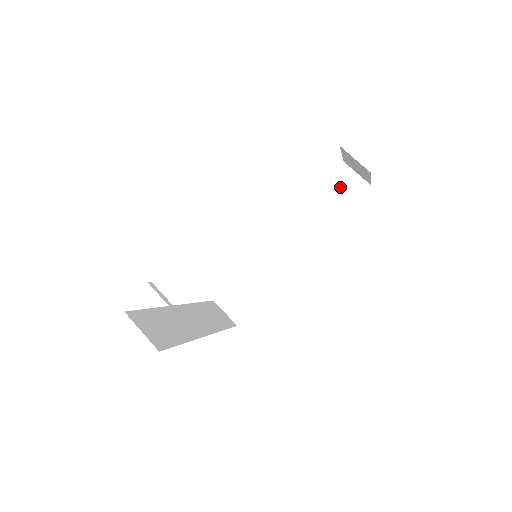
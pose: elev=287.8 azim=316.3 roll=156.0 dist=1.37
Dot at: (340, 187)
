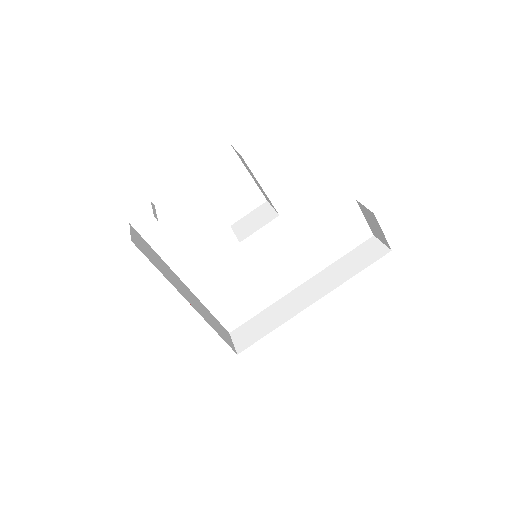
Dot at: (365, 252)
